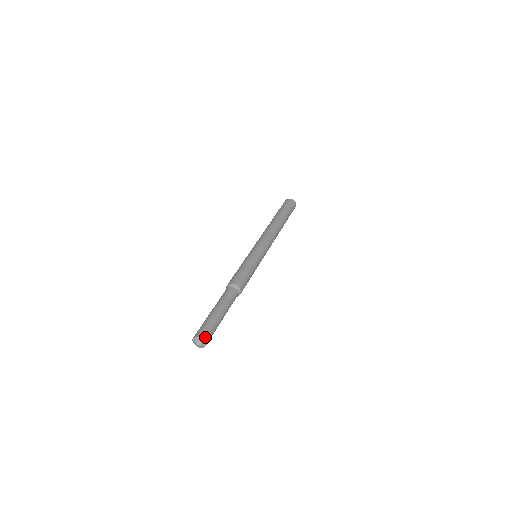
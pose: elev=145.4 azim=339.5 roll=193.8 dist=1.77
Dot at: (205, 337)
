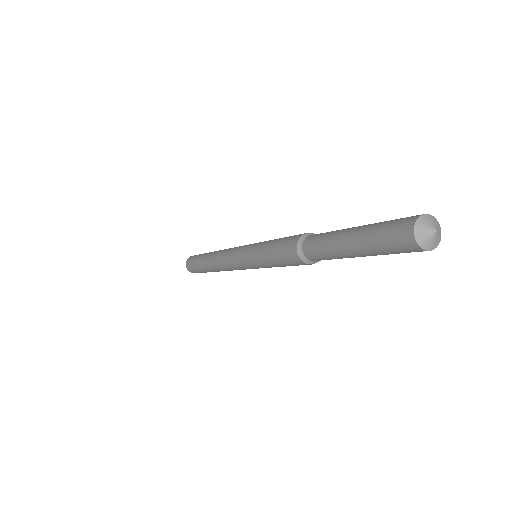
Dot at: (425, 217)
